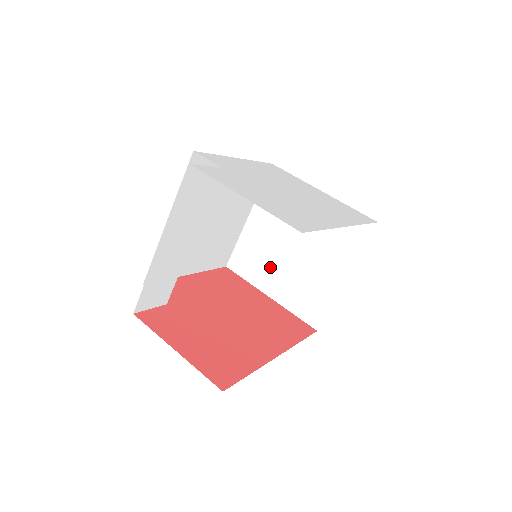
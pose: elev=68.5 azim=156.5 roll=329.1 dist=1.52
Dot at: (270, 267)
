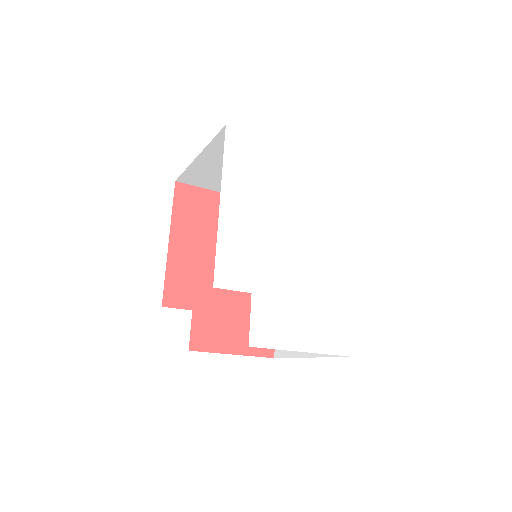
Dot at: occluded
